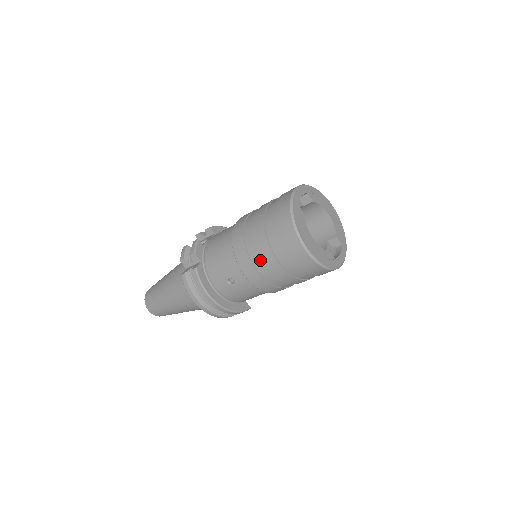
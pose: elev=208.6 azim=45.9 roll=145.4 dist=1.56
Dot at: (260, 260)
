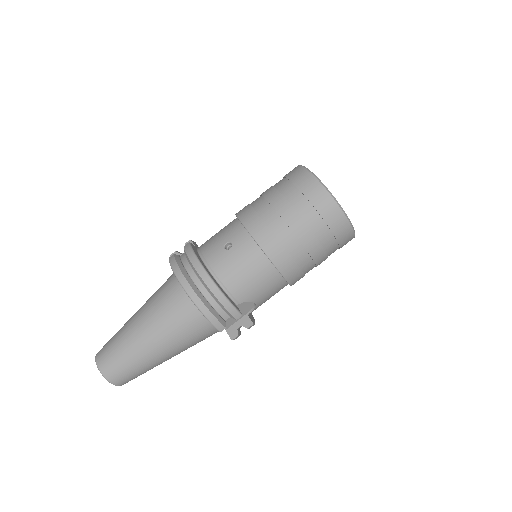
Dot at: (266, 206)
